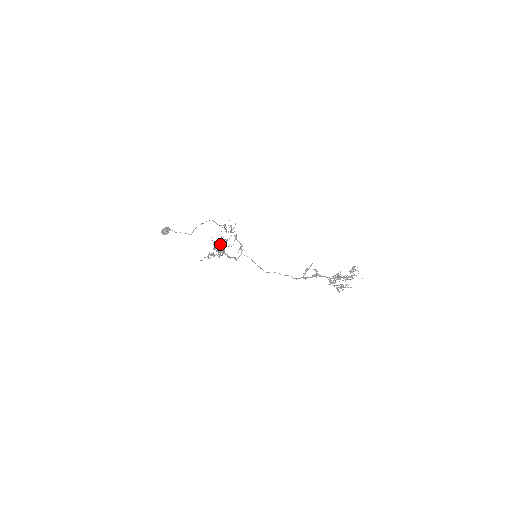
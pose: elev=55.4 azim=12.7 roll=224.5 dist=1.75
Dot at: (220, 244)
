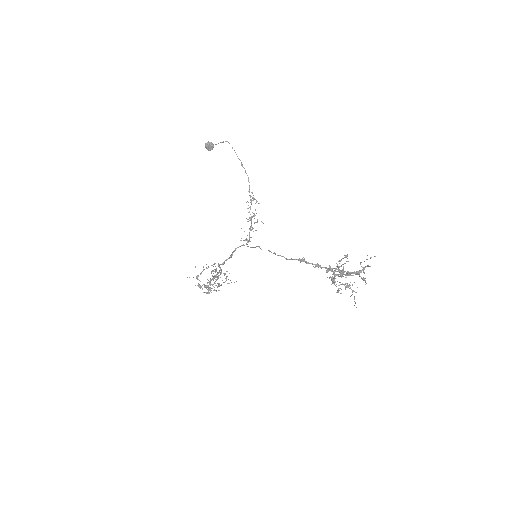
Dot at: (217, 278)
